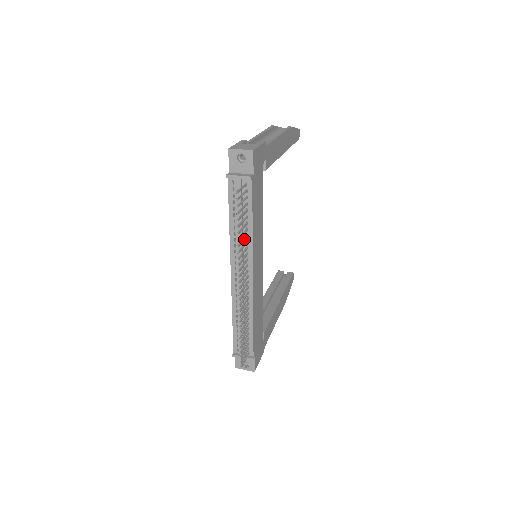
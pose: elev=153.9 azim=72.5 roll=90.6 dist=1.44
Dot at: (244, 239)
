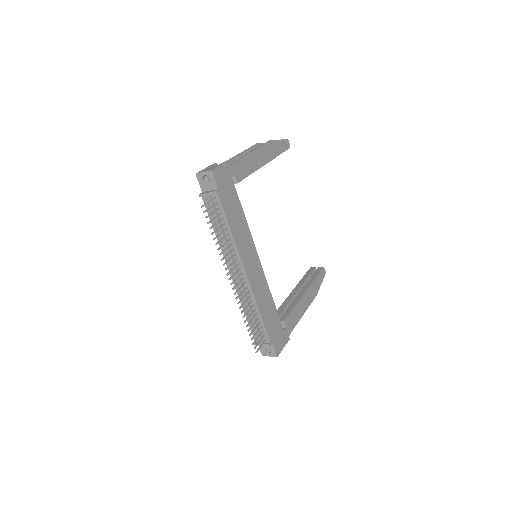
Dot at: (225, 243)
